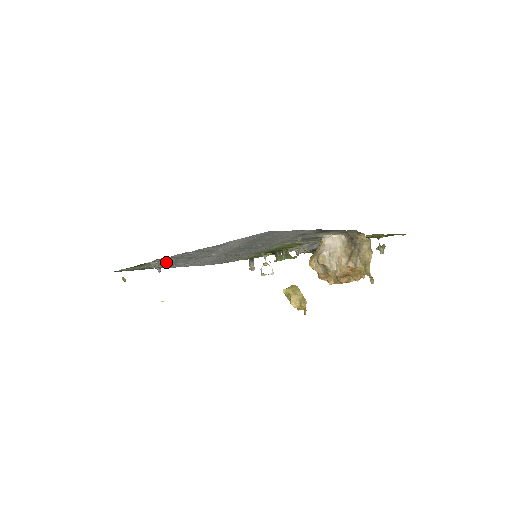
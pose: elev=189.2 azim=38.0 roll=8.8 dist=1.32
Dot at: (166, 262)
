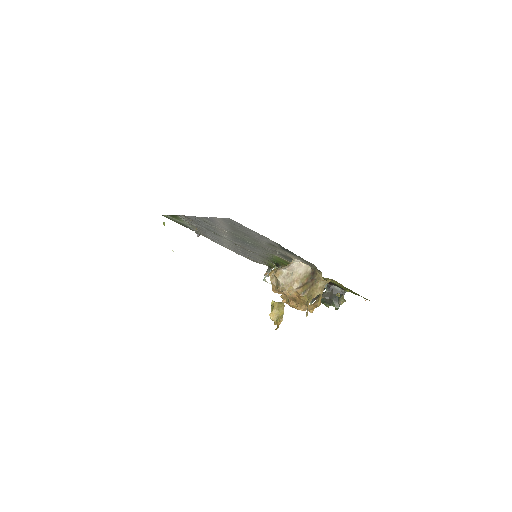
Dot at: (194, 225)
